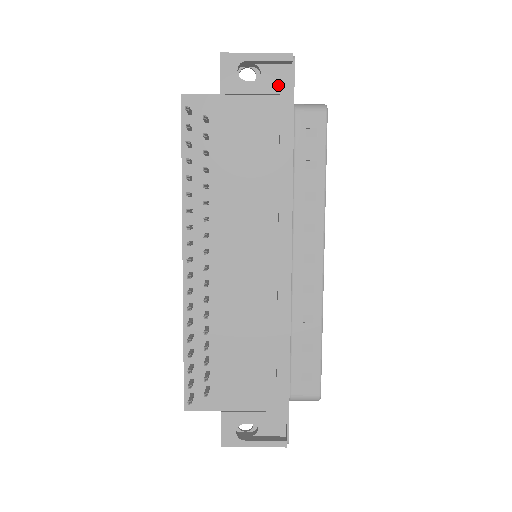
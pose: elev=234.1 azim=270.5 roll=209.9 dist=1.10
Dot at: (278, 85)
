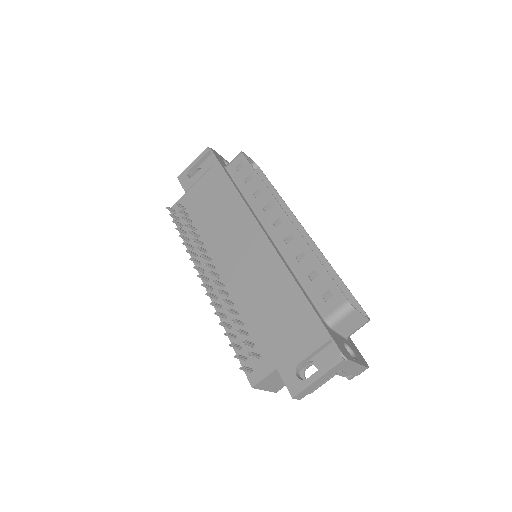
Dot at: (208, 164)
